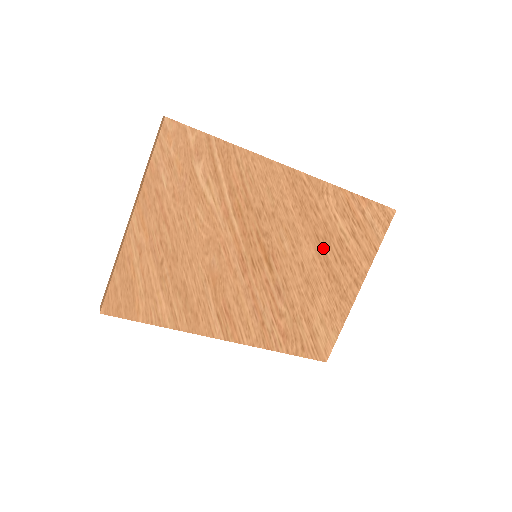
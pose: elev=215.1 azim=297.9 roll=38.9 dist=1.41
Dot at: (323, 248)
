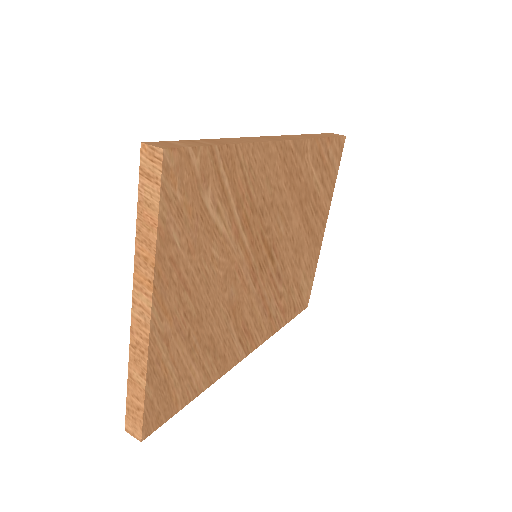
Dot at: (305, 210)
